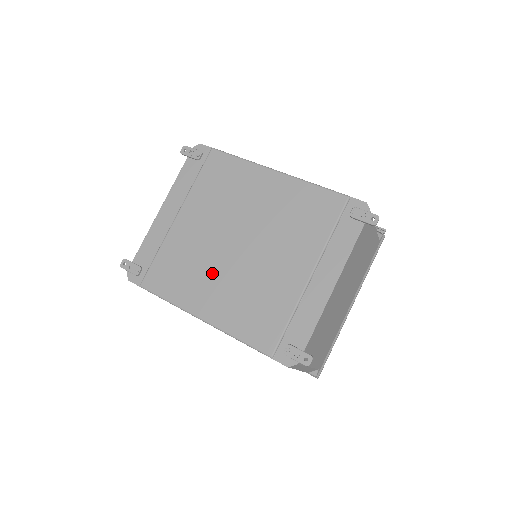
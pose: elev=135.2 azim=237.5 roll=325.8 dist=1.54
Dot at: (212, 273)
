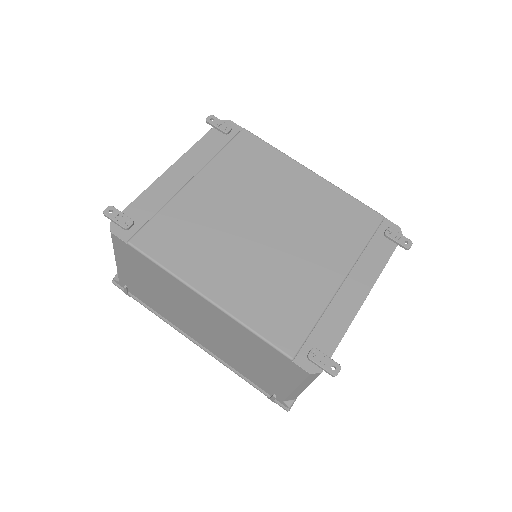
Dot at: (229, 250)
